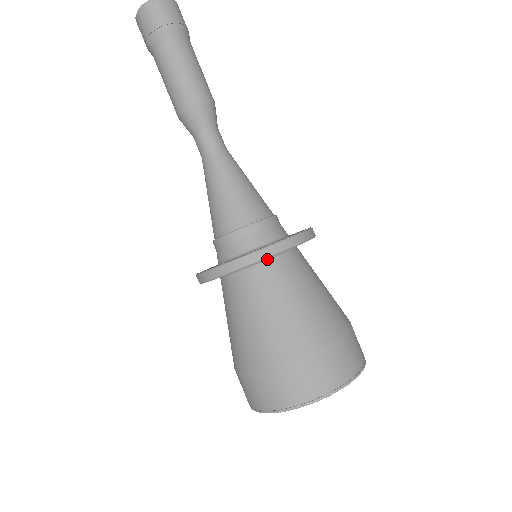
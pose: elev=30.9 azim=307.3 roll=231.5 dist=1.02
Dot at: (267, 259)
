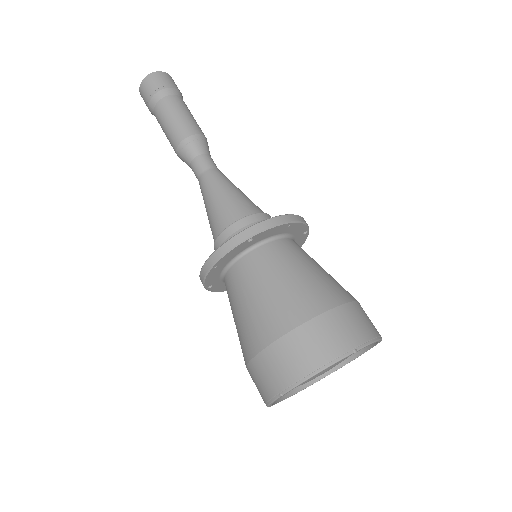
Dot at: (251, 247)
